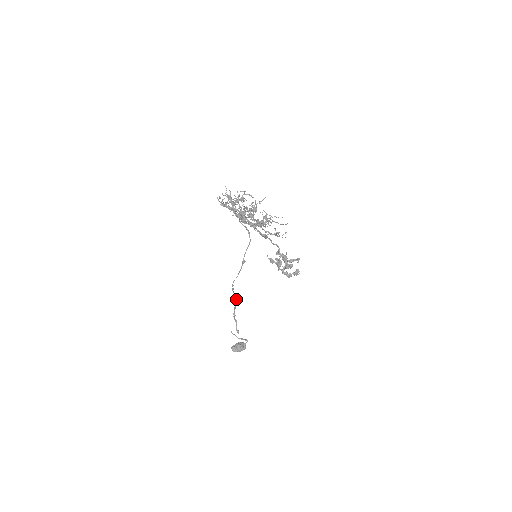
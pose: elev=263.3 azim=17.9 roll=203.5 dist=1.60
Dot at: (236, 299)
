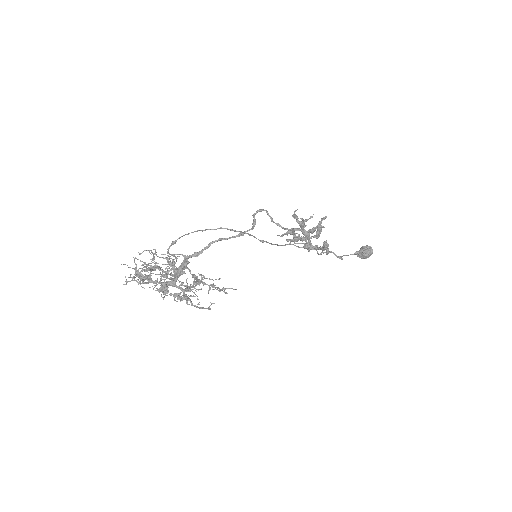
Dot at: occluded
